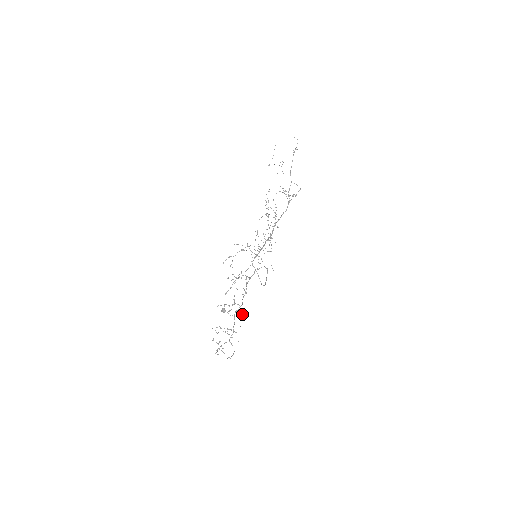
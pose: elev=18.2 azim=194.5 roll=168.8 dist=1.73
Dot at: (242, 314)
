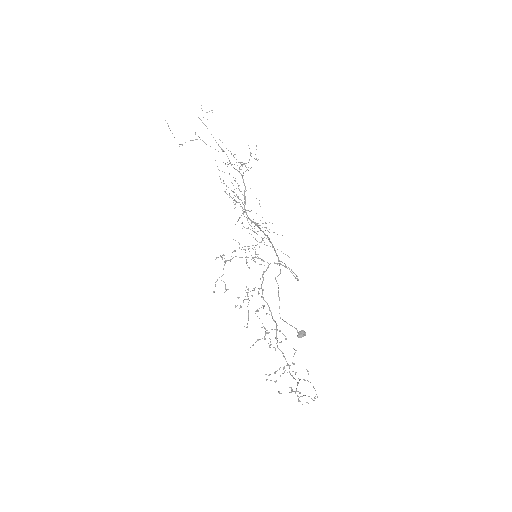
Dot at: occluded
